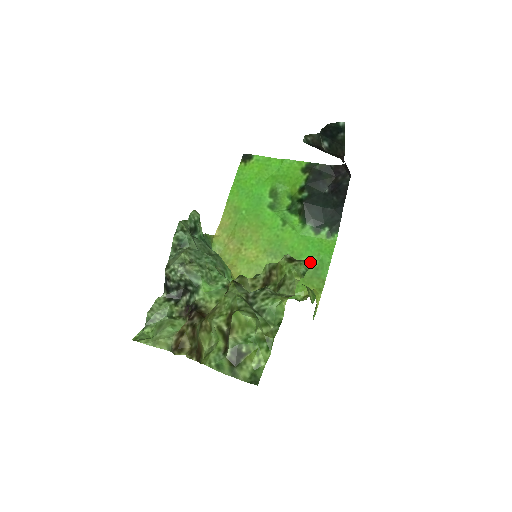
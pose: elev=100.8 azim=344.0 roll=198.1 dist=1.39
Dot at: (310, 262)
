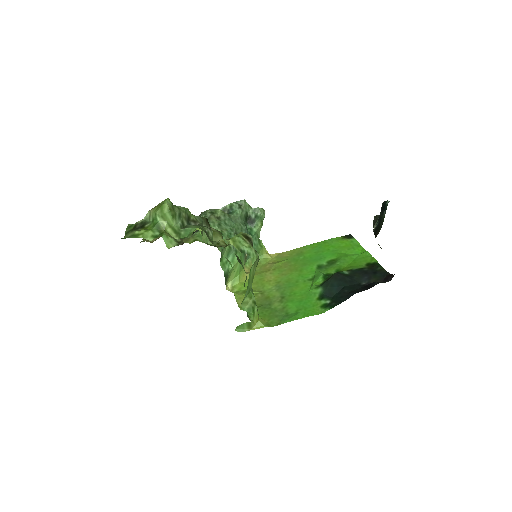
Dot at: (290, 309)
